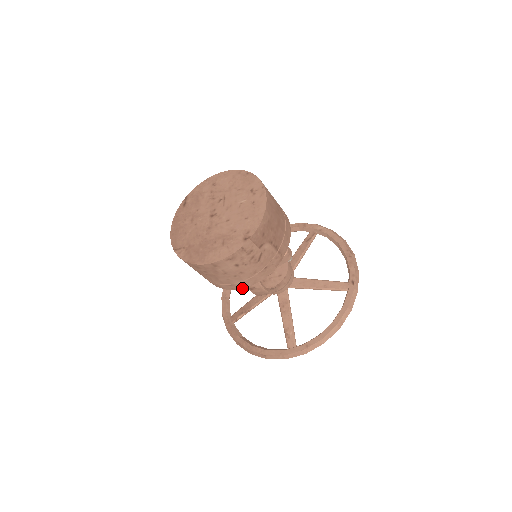
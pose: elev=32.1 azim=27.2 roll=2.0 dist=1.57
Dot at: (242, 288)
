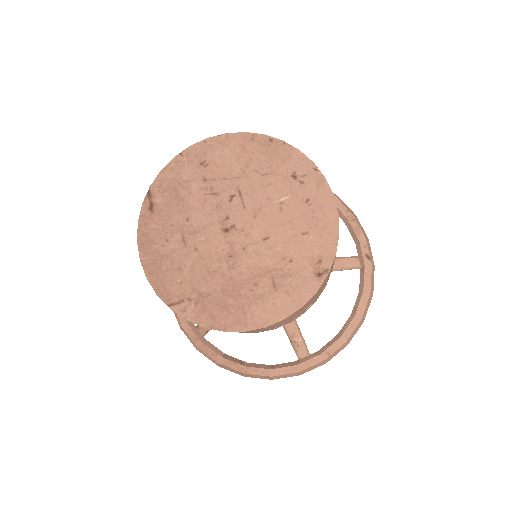
Dot at: occluded
